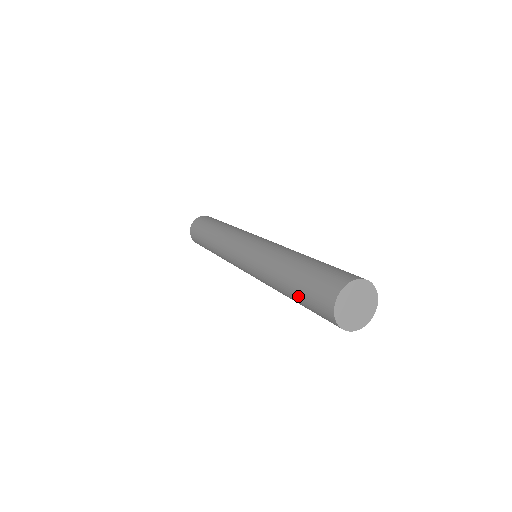
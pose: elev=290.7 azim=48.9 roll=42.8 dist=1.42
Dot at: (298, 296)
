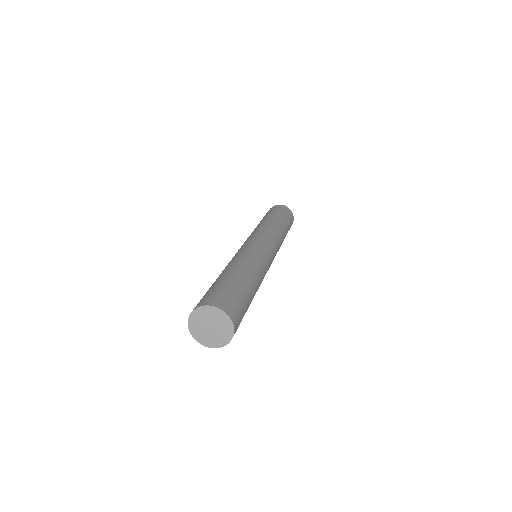
Dot at: occluded
